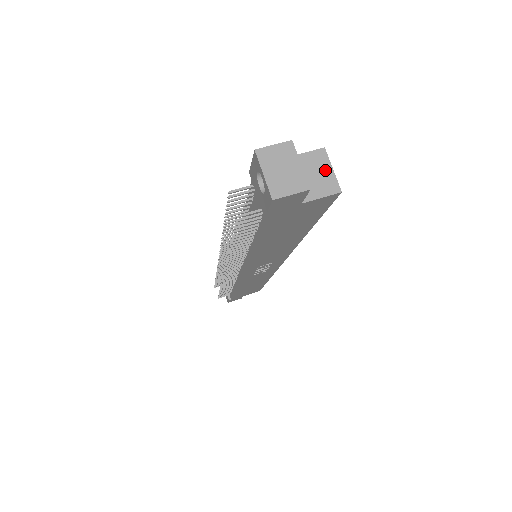
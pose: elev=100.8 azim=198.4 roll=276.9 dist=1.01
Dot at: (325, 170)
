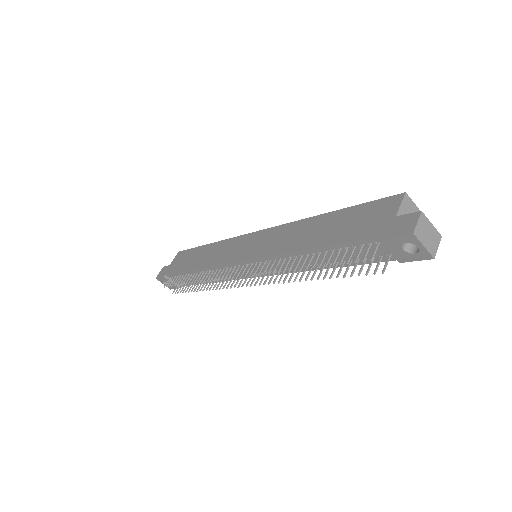
Dot at: (413, 208)
